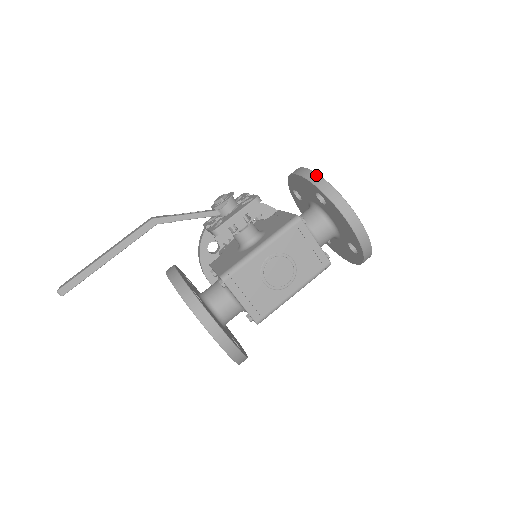
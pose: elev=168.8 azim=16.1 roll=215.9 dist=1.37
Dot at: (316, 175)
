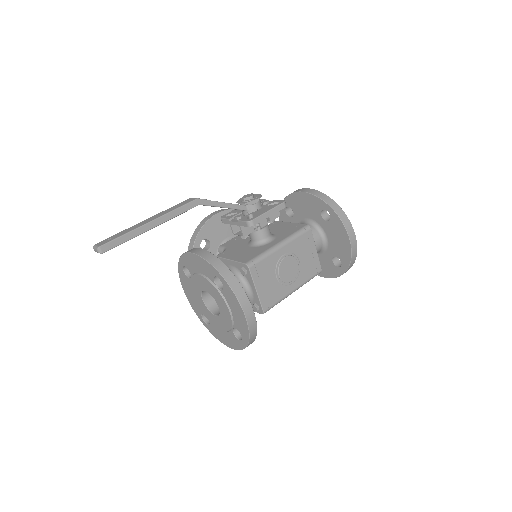
Dot at: (326, 195)
